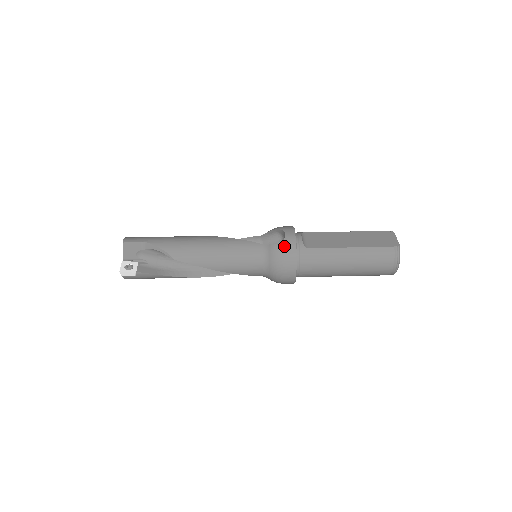
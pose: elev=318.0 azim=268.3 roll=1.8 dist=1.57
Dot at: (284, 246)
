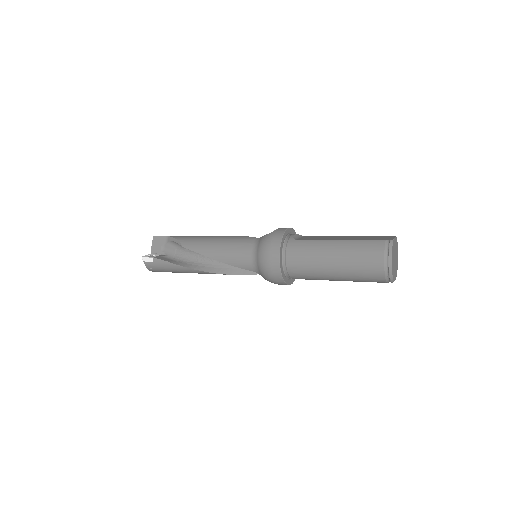
Dot at: (272, 235)
